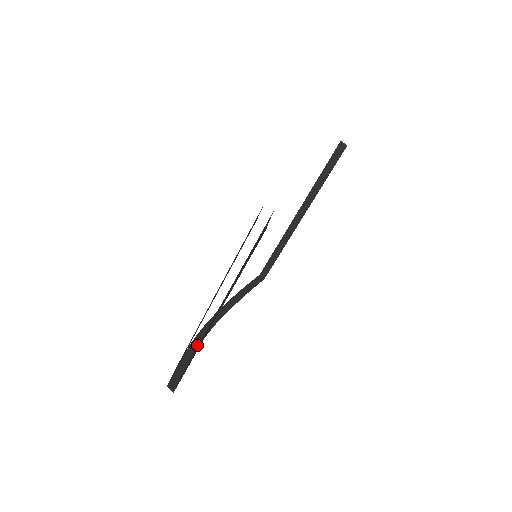
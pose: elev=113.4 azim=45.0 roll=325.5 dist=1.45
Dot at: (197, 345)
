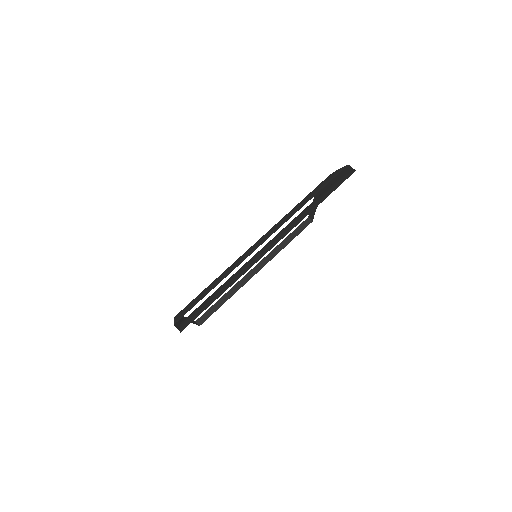
Dot at: (180, 321)
